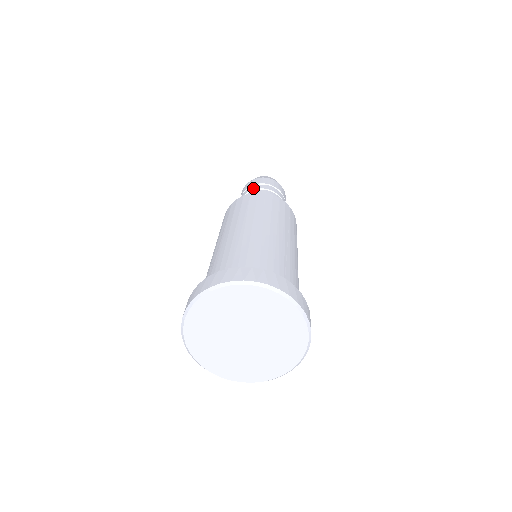
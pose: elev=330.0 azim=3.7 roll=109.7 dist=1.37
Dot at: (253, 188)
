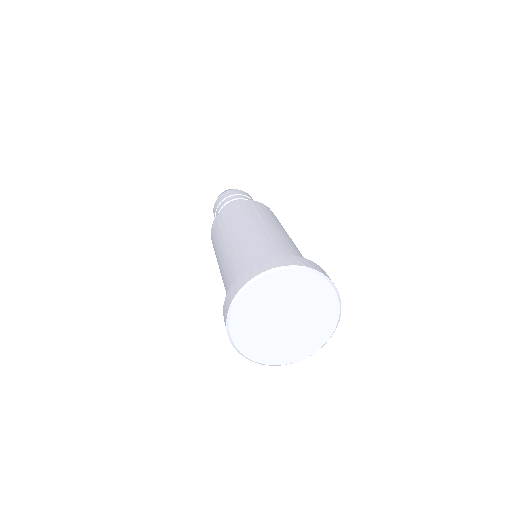
Dot at: (218, 211)
